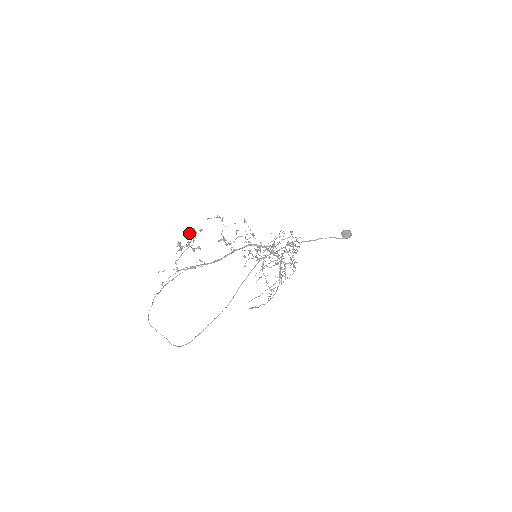
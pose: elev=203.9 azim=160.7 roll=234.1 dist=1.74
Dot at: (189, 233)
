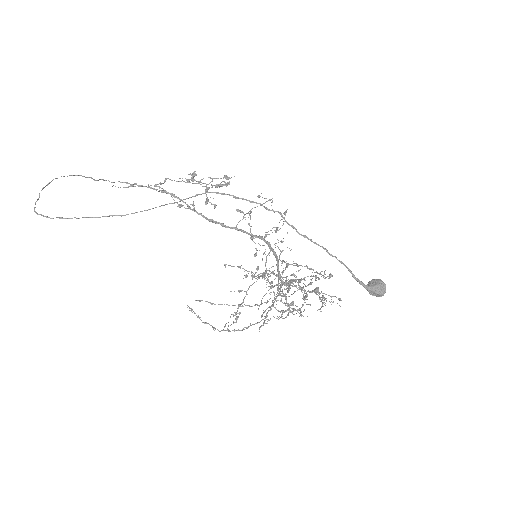
Dot at: (221, 184)
